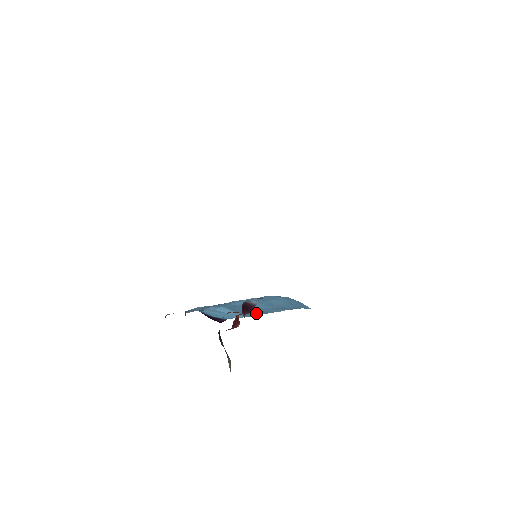
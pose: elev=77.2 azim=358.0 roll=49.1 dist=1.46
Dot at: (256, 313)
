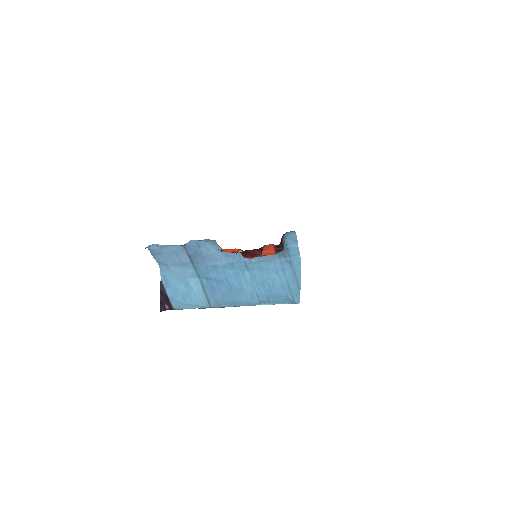
Dot at: (225, 301)
